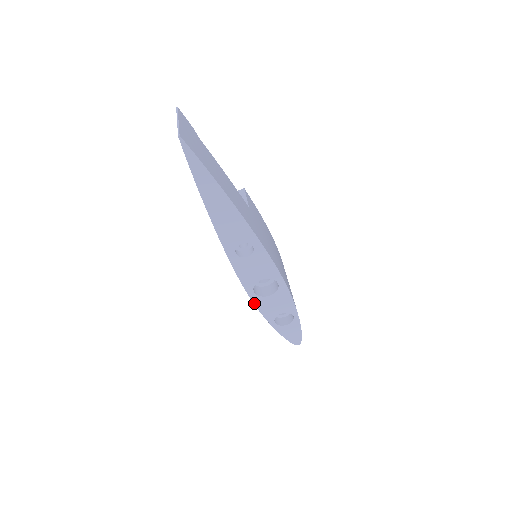
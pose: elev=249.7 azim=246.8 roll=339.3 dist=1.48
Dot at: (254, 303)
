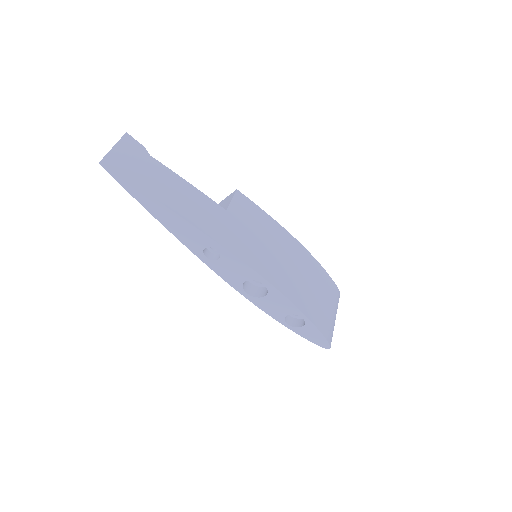
Dot at: (254, 304)
